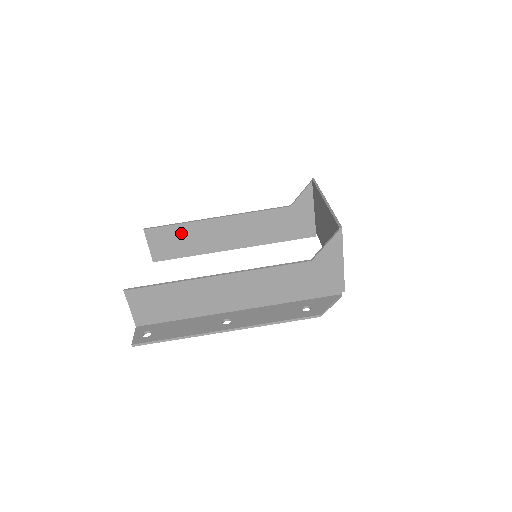
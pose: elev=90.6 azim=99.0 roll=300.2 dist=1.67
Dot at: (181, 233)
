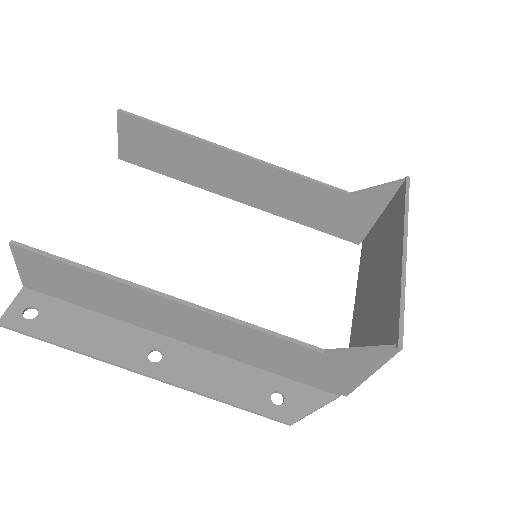
Dot at: (172, 144)
